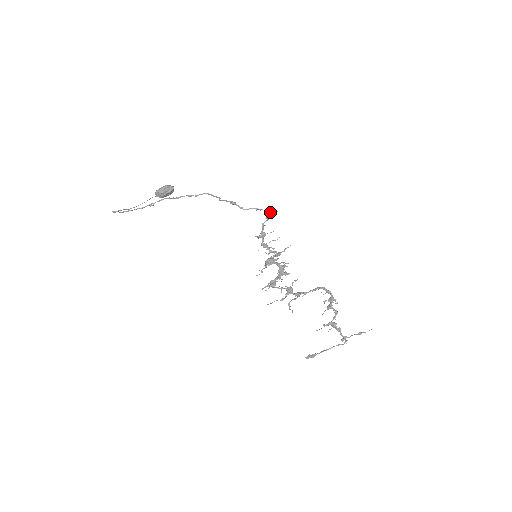
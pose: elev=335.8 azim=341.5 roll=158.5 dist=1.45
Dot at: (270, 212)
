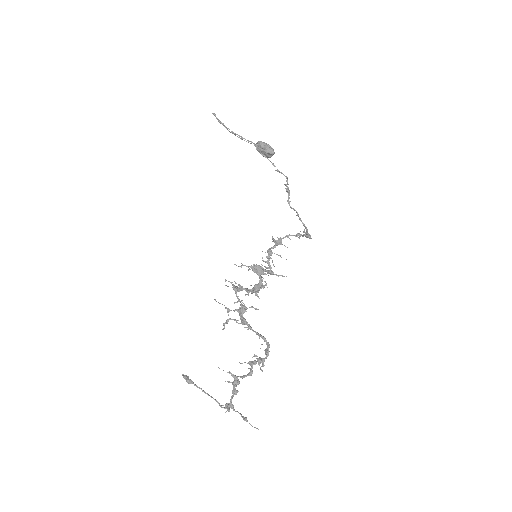
Dot at: (304, 229)
